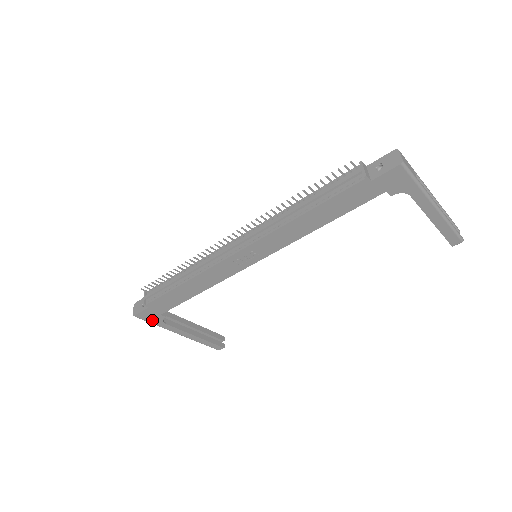
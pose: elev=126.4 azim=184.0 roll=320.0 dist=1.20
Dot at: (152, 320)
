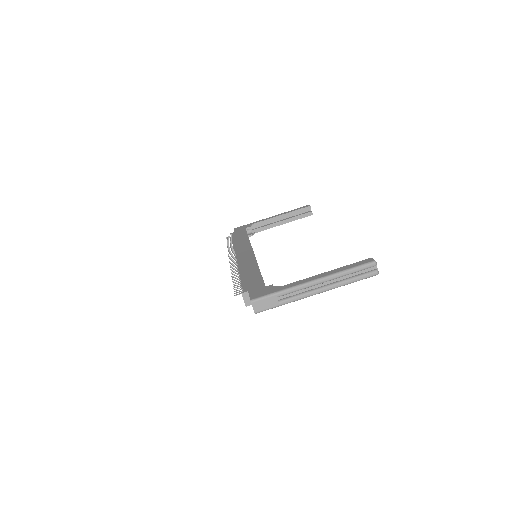
Dot at: occluded
